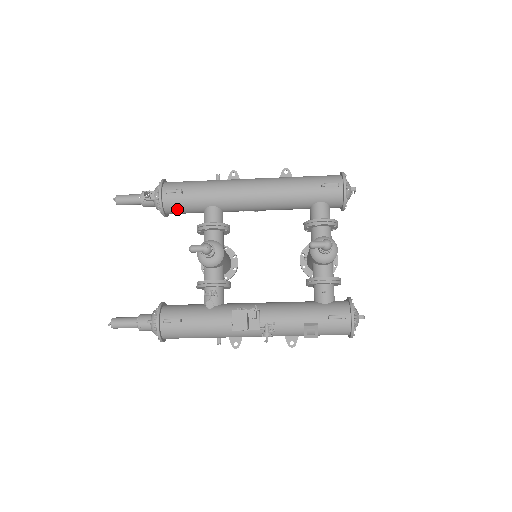
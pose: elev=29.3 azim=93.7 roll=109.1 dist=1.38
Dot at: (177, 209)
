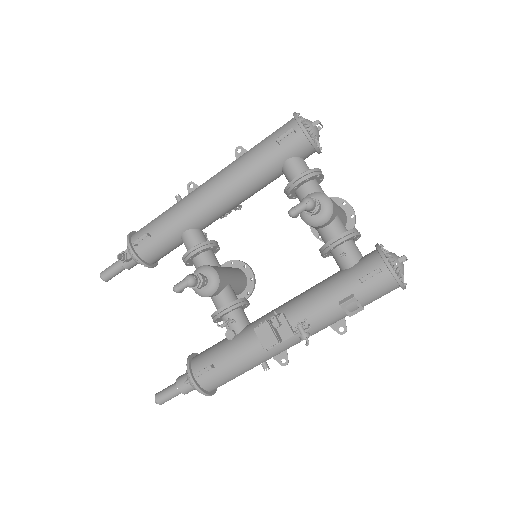
Dot at: (156, 254)
